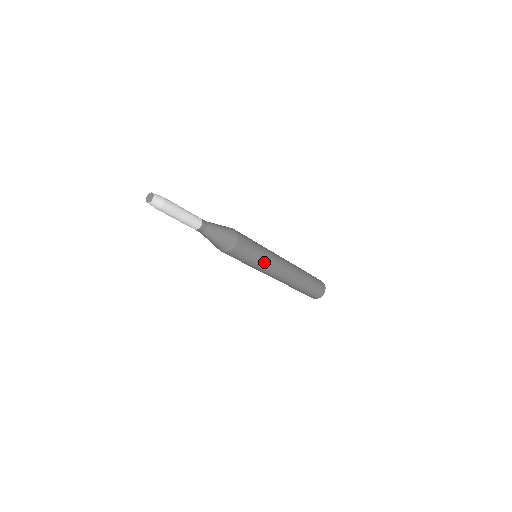
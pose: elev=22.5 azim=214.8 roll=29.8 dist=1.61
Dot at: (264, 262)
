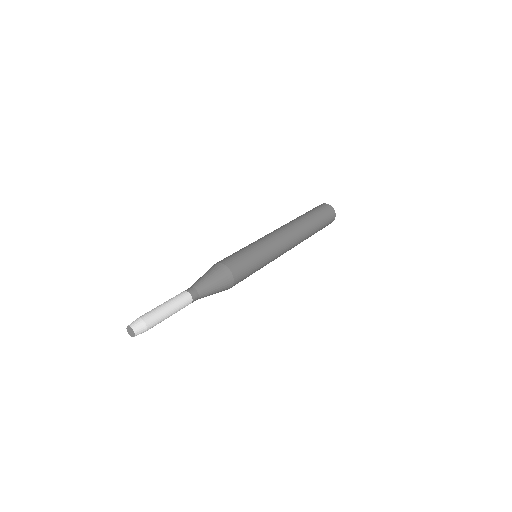
Dot at: occluded
